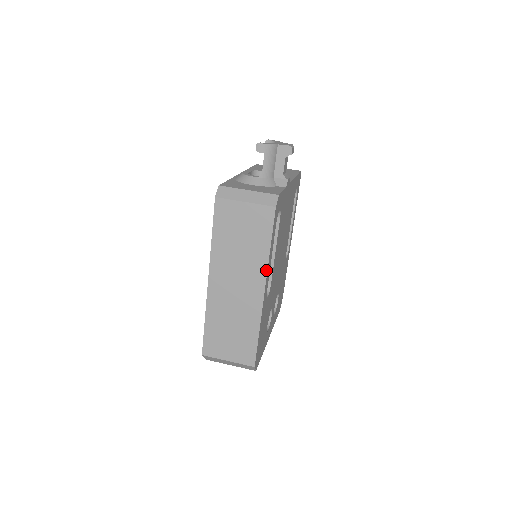
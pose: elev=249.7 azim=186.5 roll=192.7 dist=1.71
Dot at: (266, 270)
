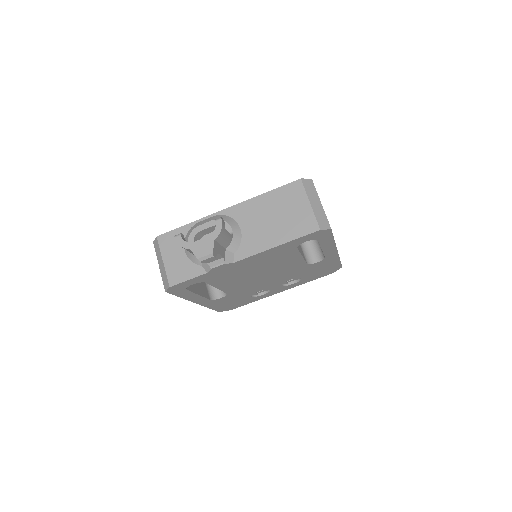
Dot at: (188, 300)
